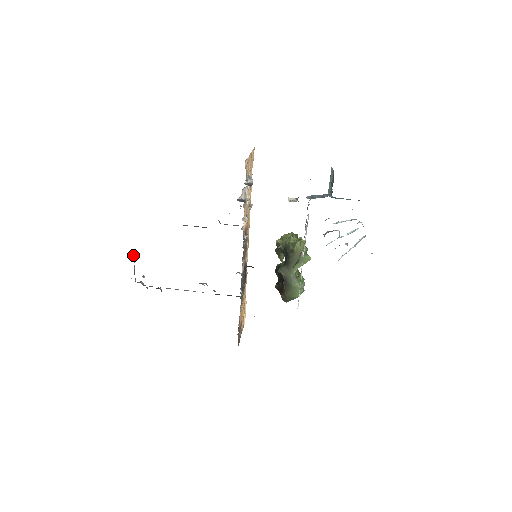
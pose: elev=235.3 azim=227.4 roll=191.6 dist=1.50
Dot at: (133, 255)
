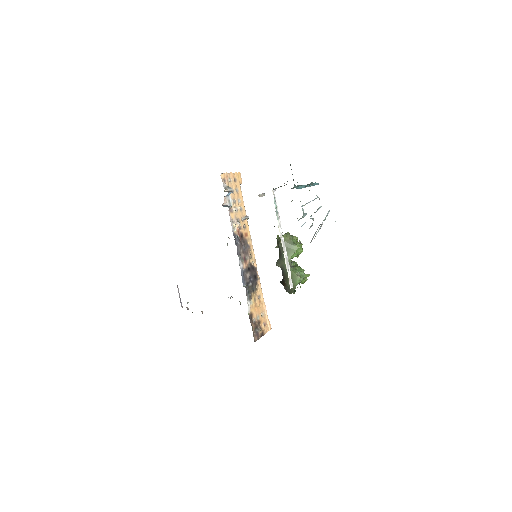
Dot at: occluded
